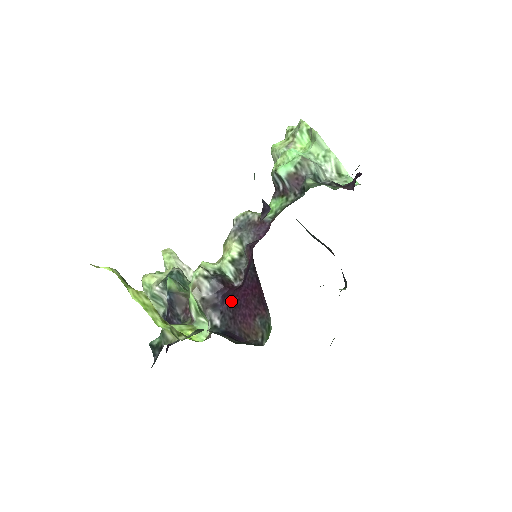
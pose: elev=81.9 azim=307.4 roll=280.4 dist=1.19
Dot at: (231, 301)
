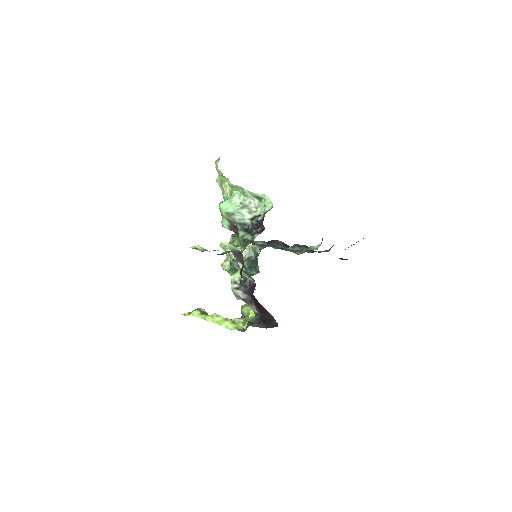
Dot at: (254, 301)
